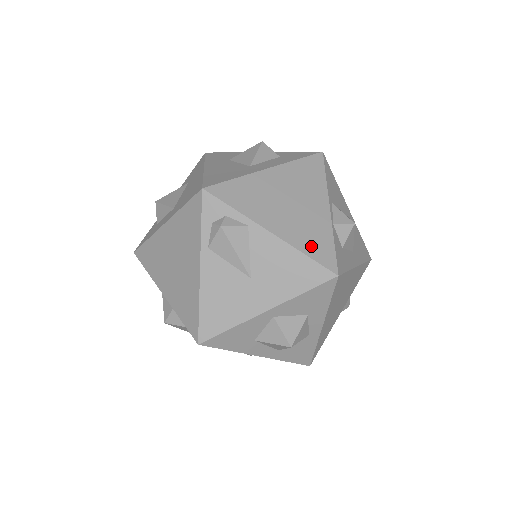
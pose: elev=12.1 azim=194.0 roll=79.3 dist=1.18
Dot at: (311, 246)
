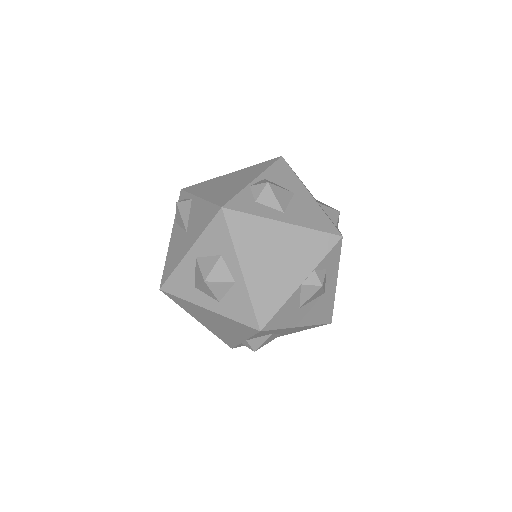
Dot at: (219, 198)
